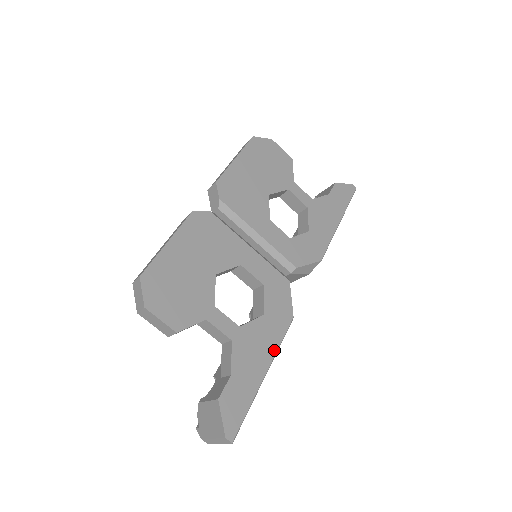
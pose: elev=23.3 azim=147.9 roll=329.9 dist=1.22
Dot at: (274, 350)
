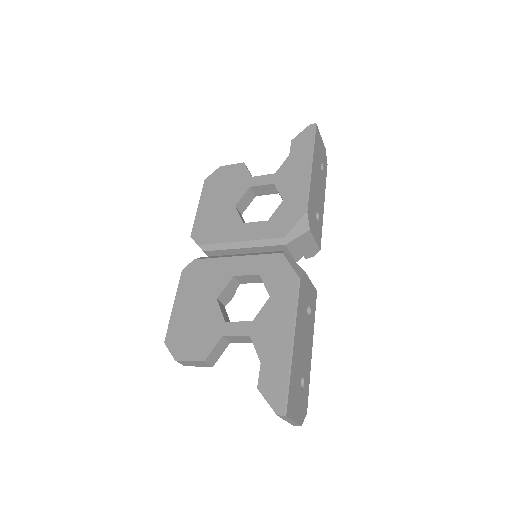
Dot at: (292, 317)
